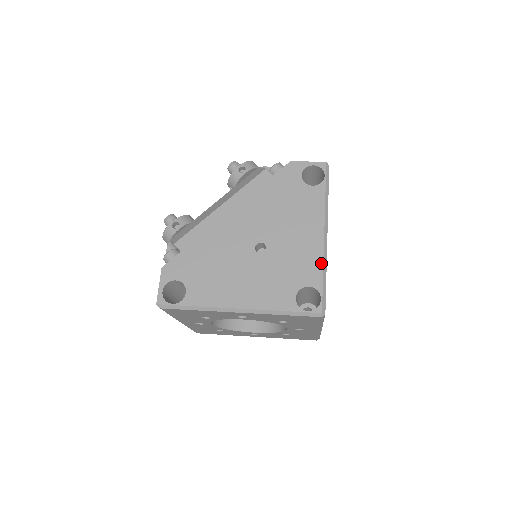
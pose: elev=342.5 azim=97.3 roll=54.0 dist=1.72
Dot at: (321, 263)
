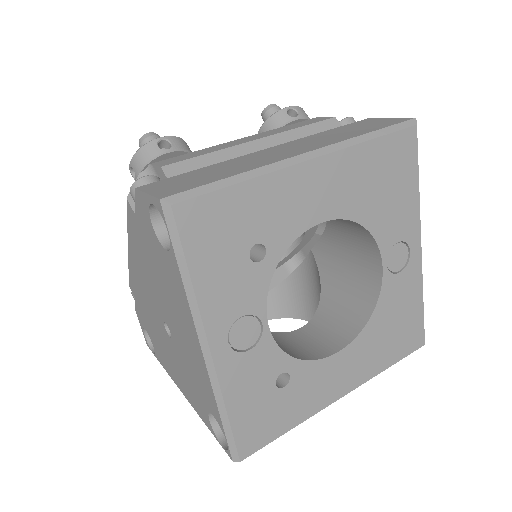
Dot at: (212, 394)
